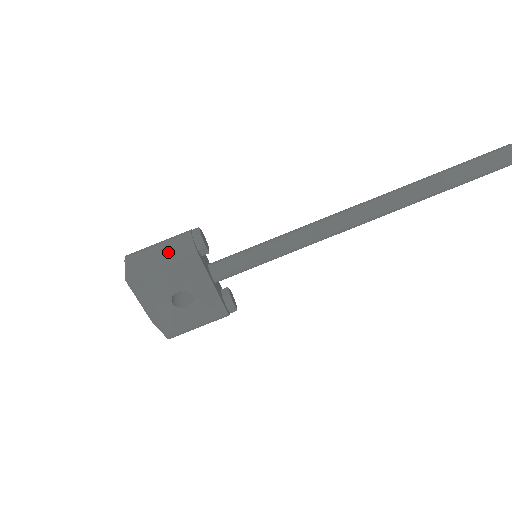
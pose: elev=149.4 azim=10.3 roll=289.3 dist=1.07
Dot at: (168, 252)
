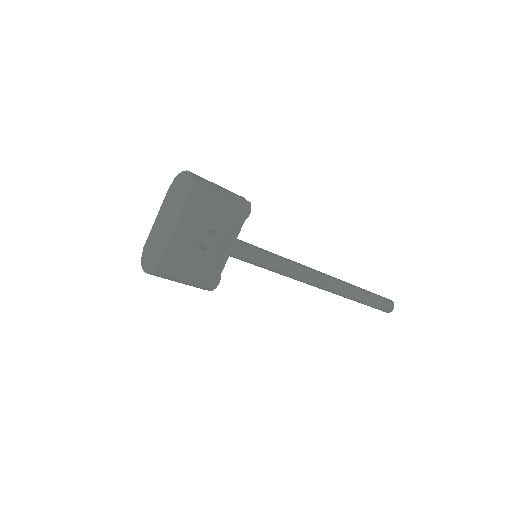
Dot at: (229, 194)
